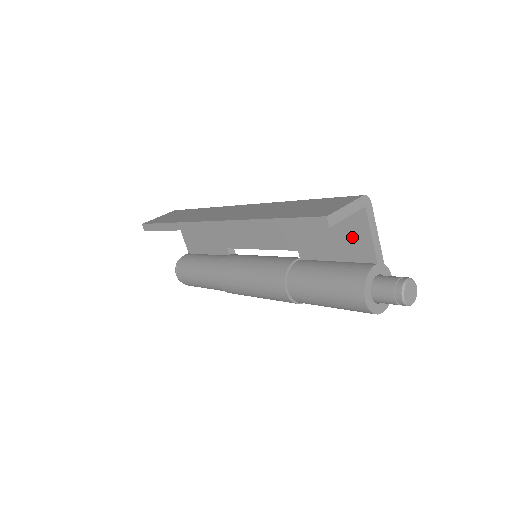
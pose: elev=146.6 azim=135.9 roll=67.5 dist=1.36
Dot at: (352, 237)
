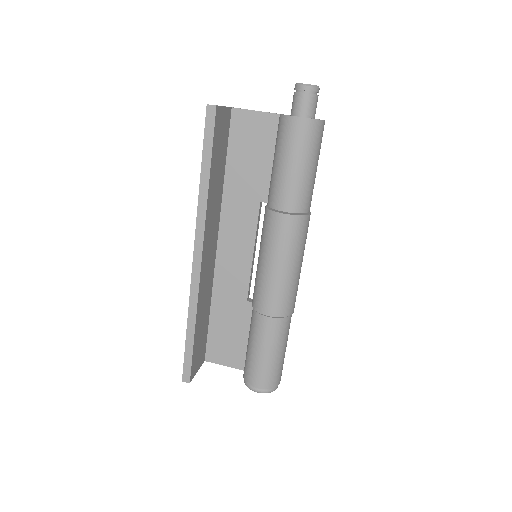
Dot at: (255, 132)
